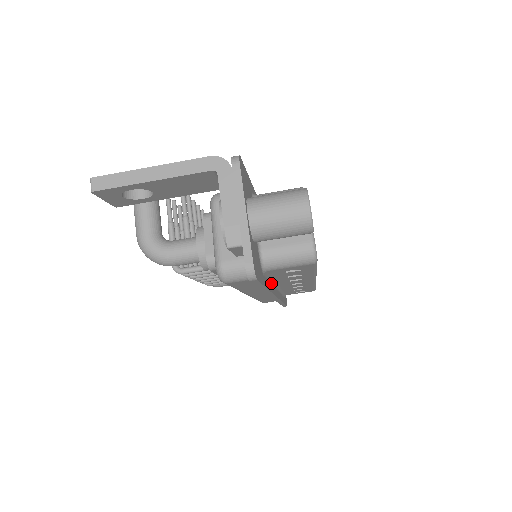
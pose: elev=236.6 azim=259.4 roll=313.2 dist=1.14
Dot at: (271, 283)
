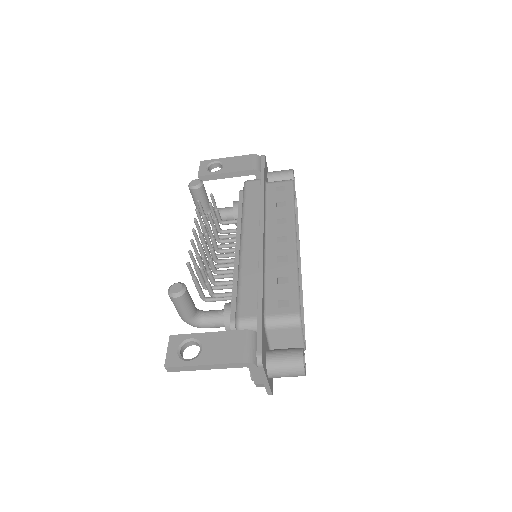
Dot at: occluded
